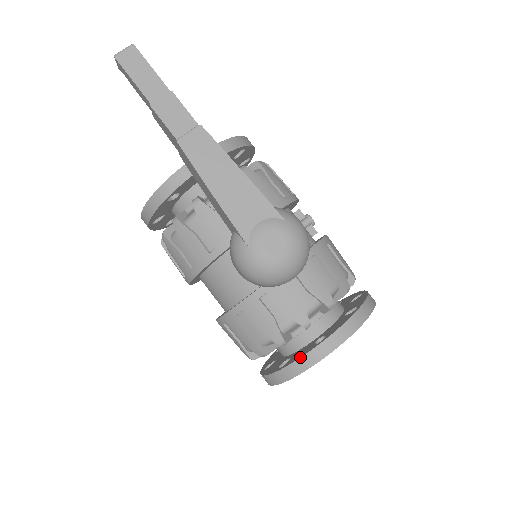
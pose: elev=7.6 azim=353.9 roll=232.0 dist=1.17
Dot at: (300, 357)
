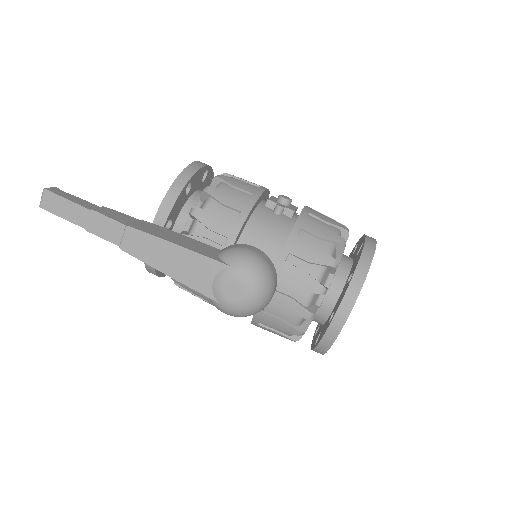
Dot at: (320, 340)
